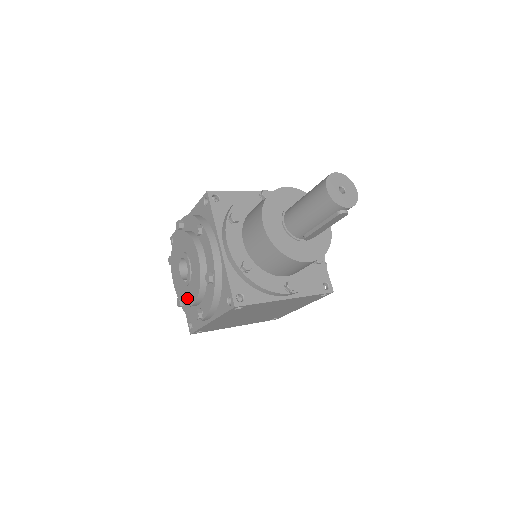
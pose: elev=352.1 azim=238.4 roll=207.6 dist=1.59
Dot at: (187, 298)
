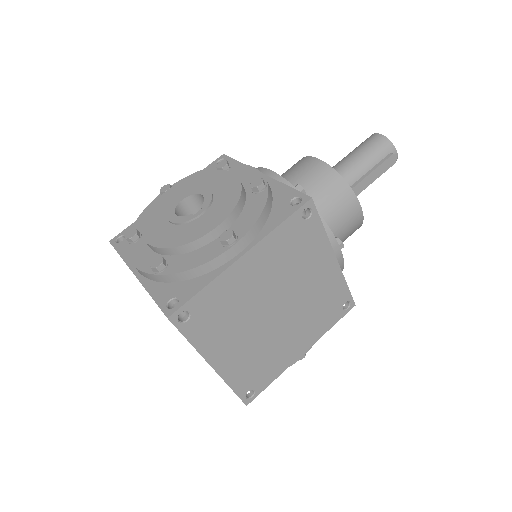
Dot at: (199, 229)
